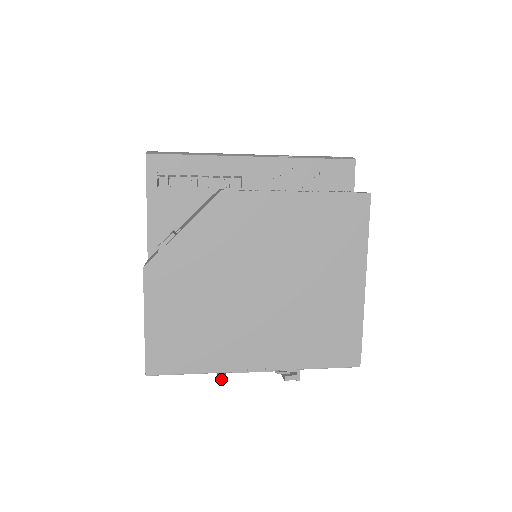
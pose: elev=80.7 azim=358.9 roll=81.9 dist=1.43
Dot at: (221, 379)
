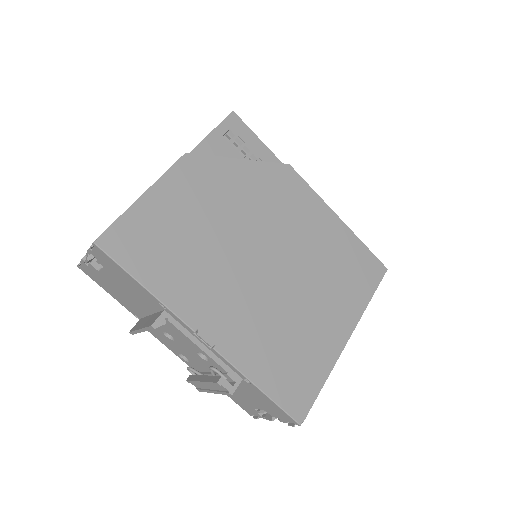
Dot at: (158, 322)
